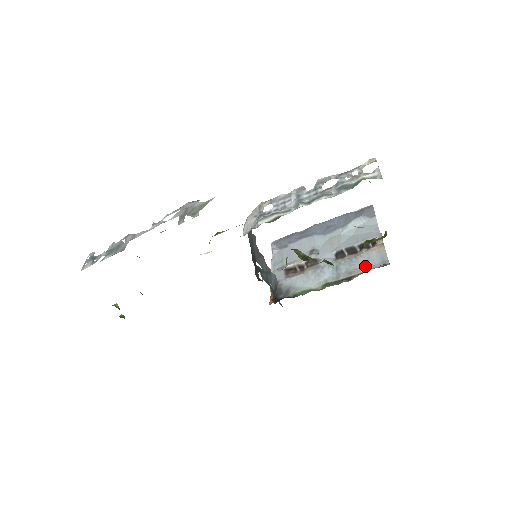
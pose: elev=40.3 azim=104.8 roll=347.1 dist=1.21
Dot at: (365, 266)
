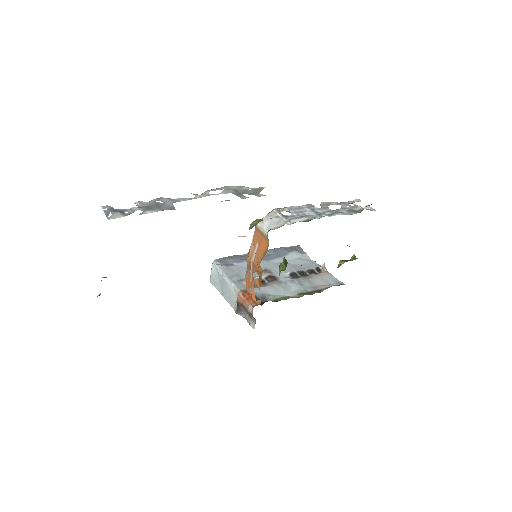
Dot at: (324, 284)
